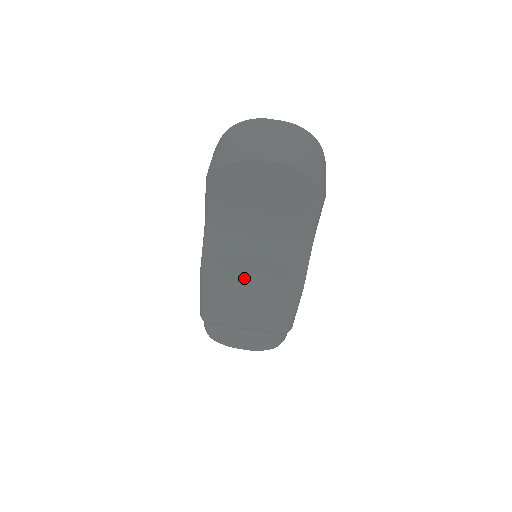
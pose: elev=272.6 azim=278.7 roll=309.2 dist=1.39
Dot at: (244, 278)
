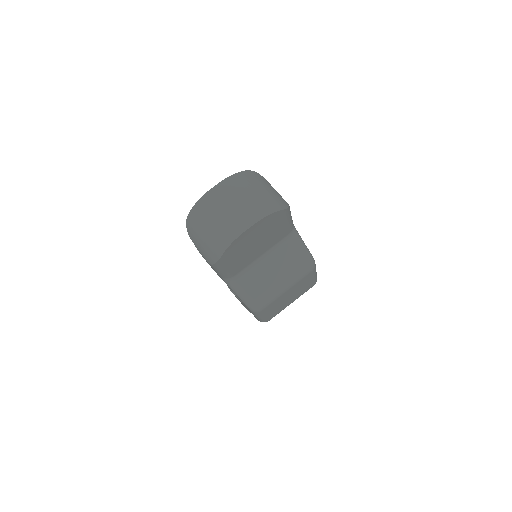
Dot at: (279, 289)
